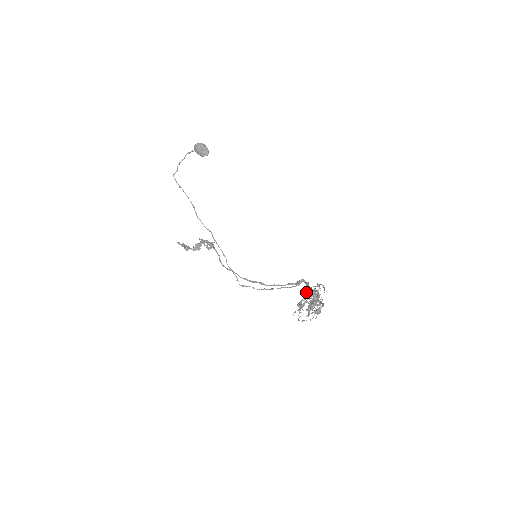
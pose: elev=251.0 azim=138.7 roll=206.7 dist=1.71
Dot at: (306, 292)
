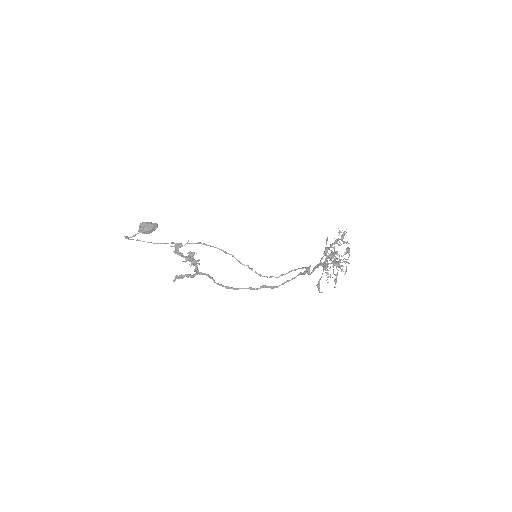
Dot at: (326, 248)
